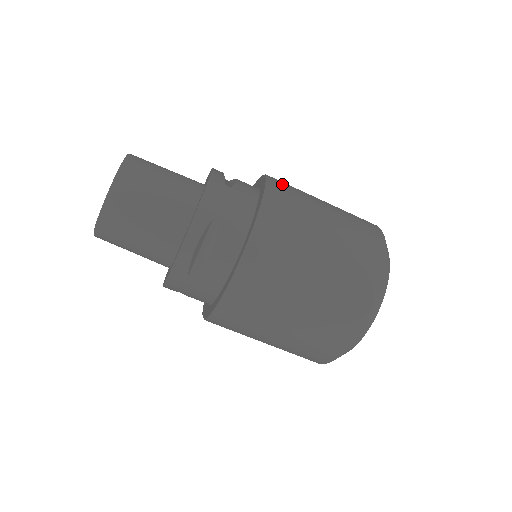
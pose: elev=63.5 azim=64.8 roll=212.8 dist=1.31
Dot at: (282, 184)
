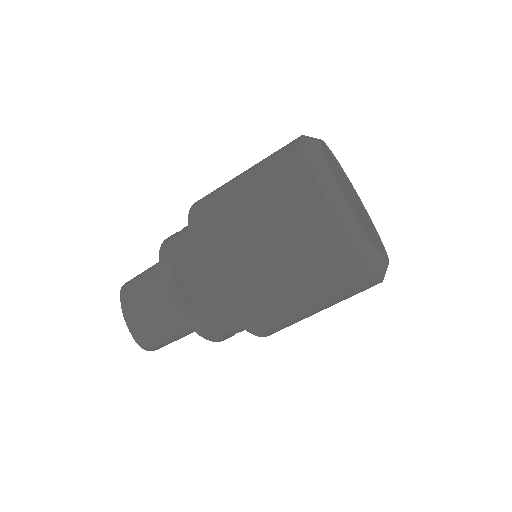
Dot at: occluded
